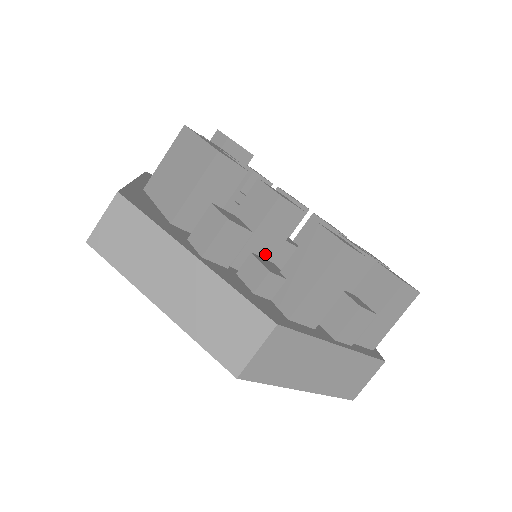
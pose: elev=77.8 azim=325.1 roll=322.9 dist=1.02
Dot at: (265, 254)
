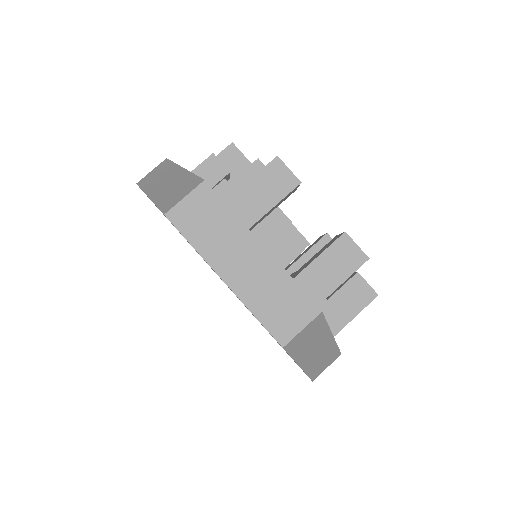
Dot at: occluded
